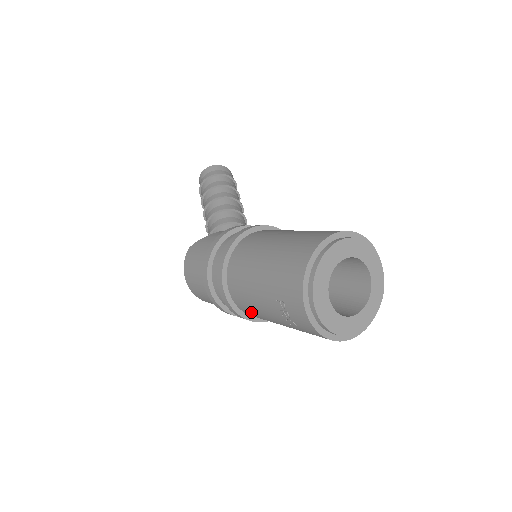
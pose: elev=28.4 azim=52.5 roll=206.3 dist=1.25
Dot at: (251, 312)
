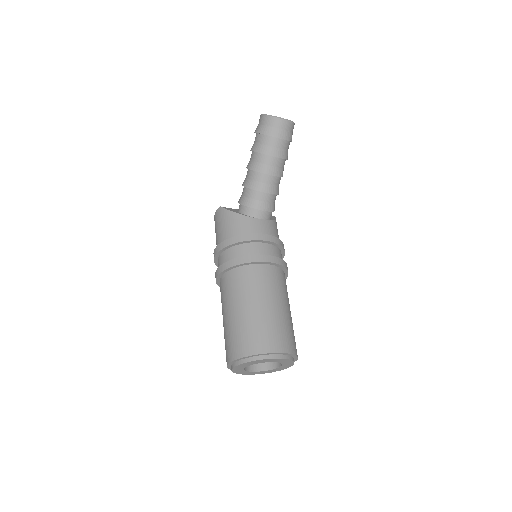
Dot at: occluded
